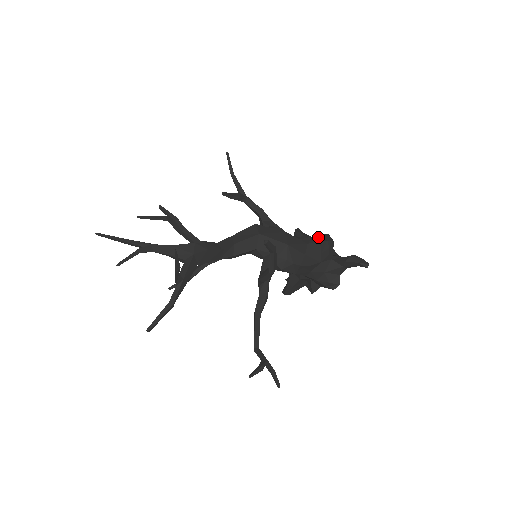
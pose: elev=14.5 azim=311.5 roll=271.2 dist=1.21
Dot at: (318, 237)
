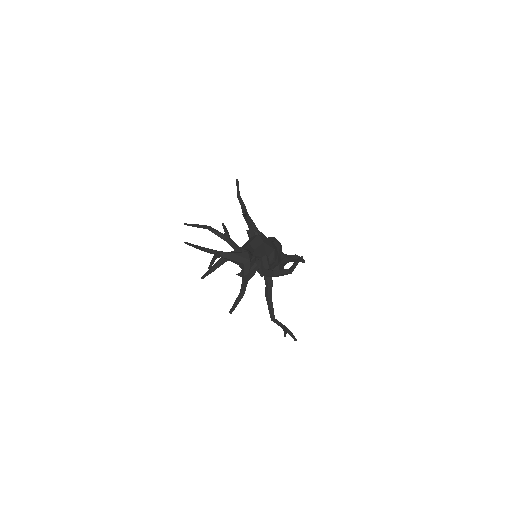
Dot at: occluded
